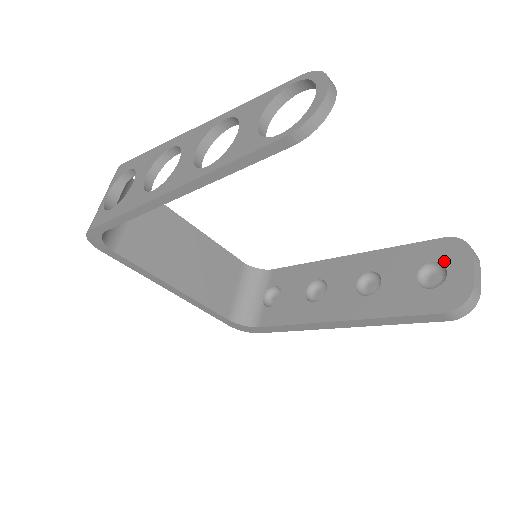
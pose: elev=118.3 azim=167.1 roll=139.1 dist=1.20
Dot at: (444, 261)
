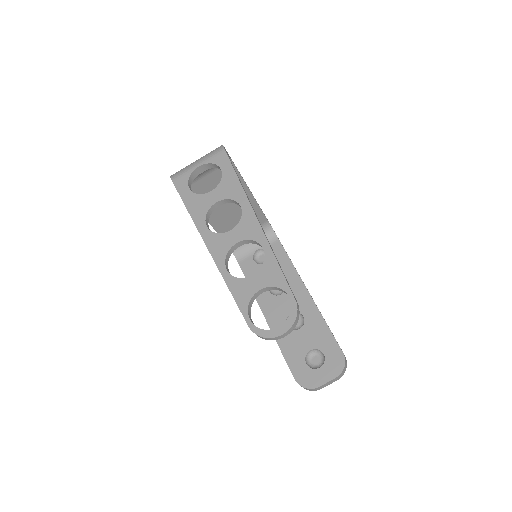
Dot at: (327, 361)
